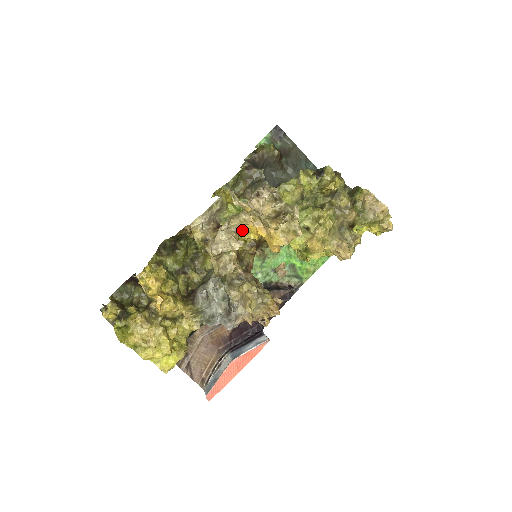
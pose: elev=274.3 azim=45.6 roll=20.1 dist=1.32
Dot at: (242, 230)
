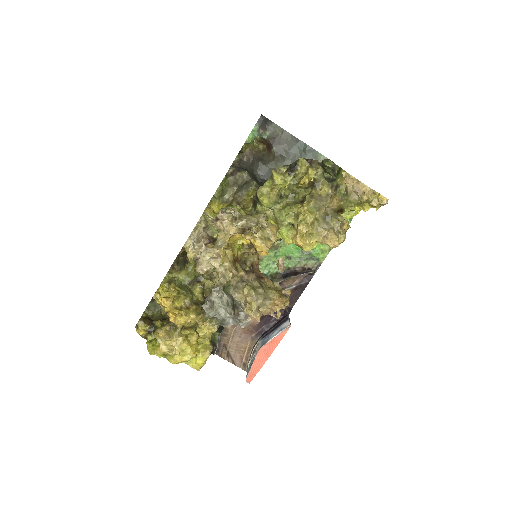
Dot at: (233, 238)
